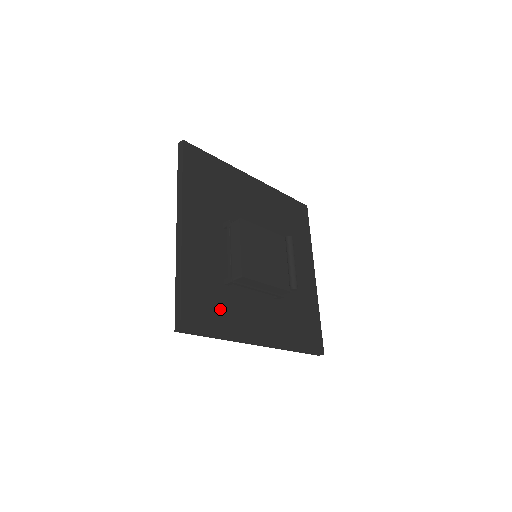
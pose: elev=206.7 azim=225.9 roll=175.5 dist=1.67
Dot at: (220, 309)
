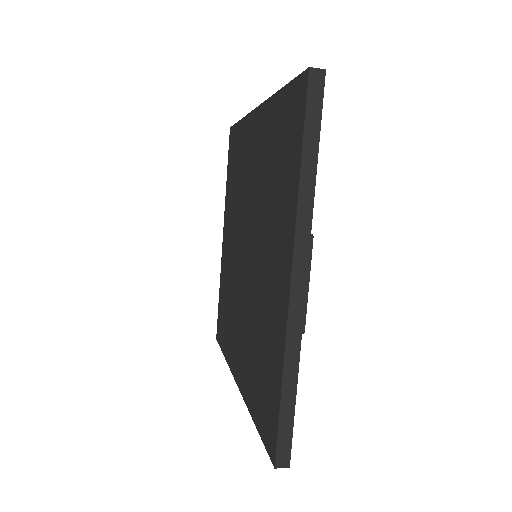
Dot at: occluded
